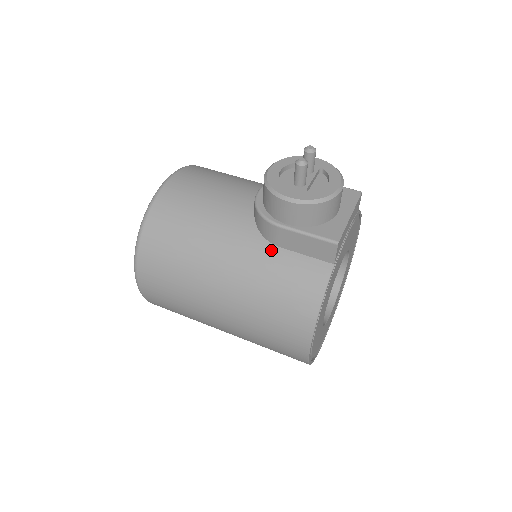
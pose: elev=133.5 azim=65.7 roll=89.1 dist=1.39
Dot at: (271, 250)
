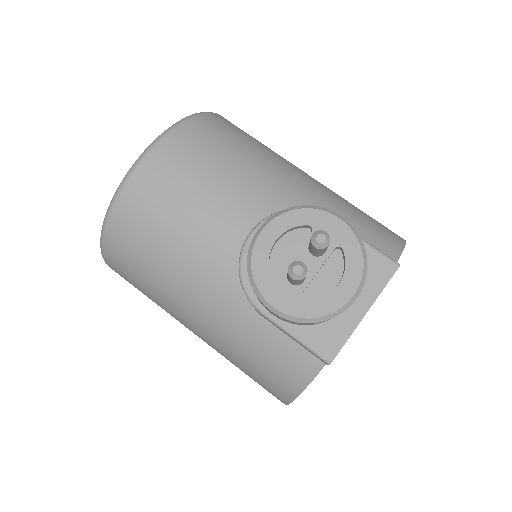
Dot at: (253, 317)
